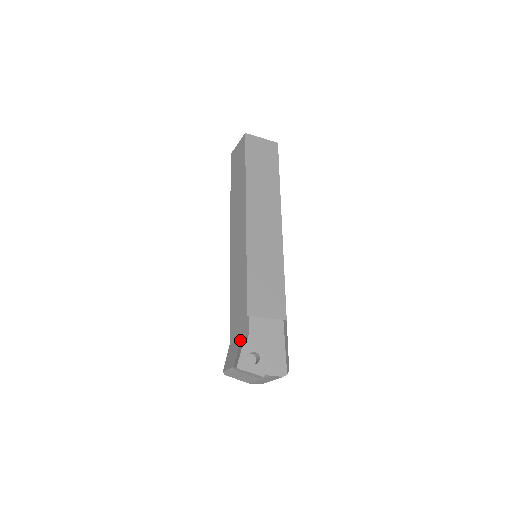
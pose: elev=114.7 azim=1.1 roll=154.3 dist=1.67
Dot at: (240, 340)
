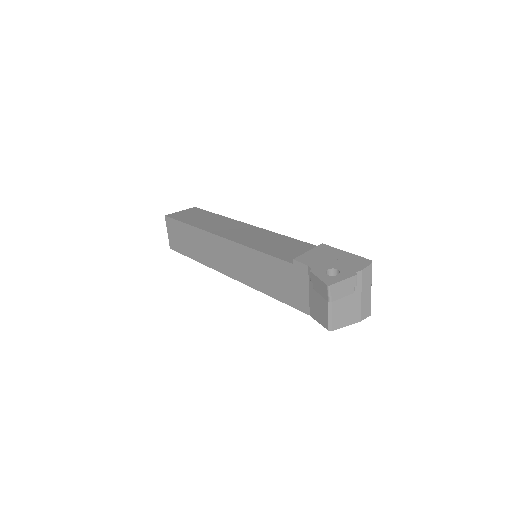
Dot at: (309, 287)
